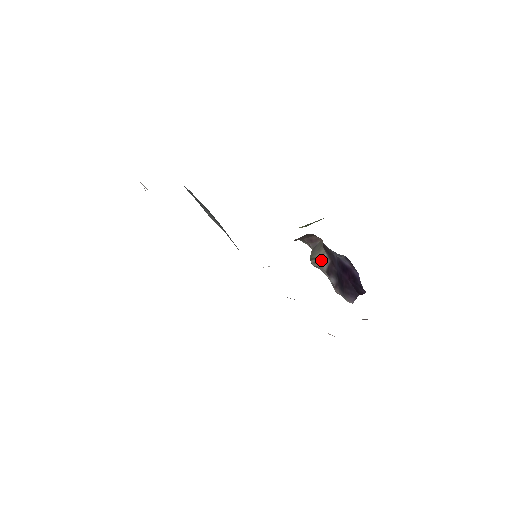
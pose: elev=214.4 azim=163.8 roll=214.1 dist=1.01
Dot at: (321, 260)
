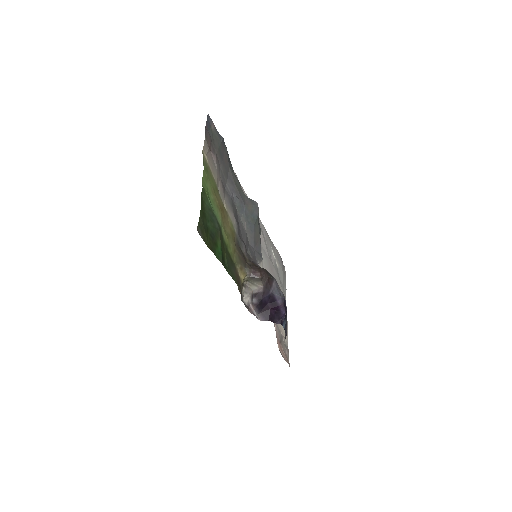
Dot at: (256, 286)
